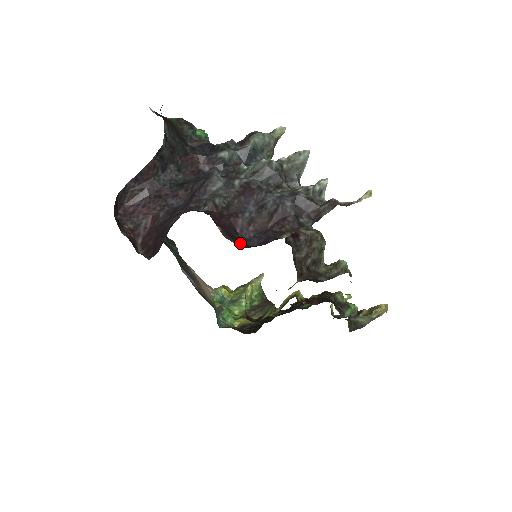
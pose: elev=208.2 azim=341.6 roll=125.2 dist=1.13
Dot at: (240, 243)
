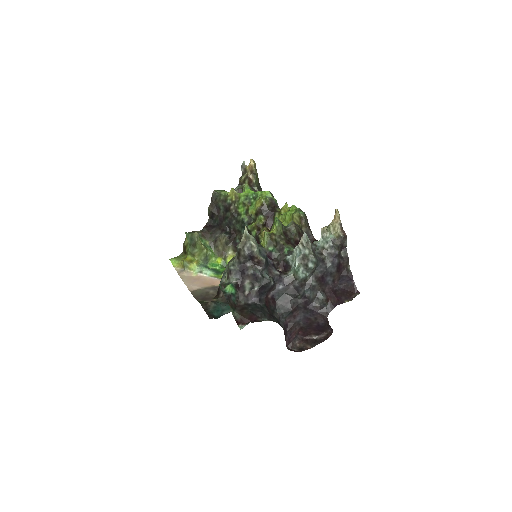
Dot at: (347, 291)
